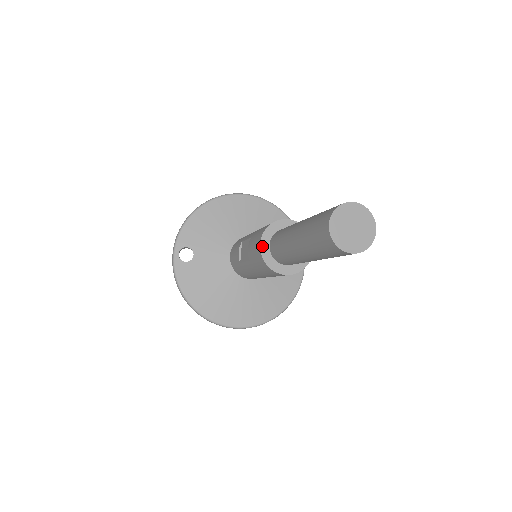
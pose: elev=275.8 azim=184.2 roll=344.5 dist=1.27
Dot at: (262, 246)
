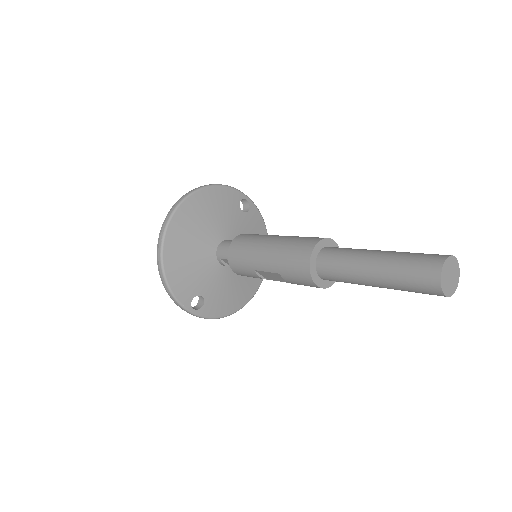
Dot at: (319, 285)
